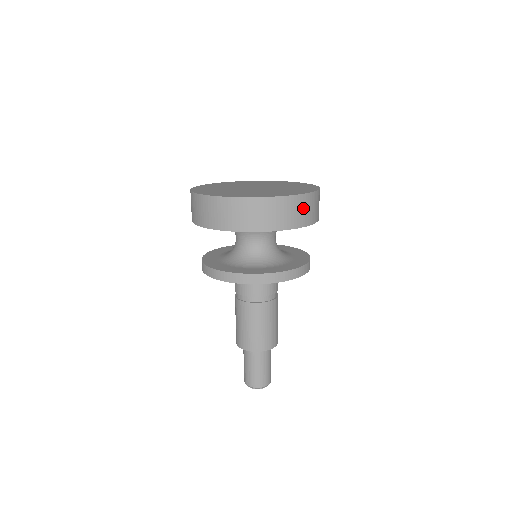
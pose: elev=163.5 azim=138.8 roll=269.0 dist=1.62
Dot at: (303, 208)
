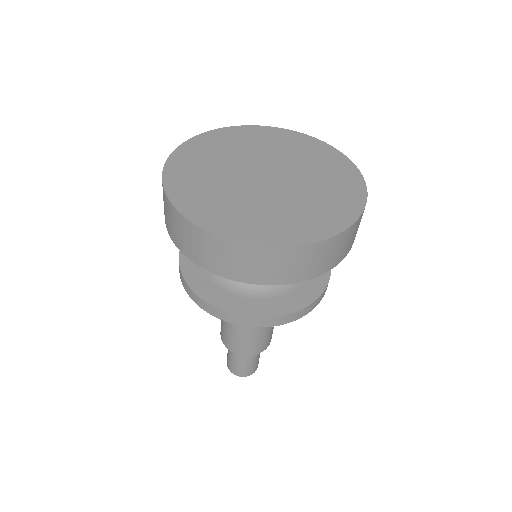
Dot at: (263, 263)
